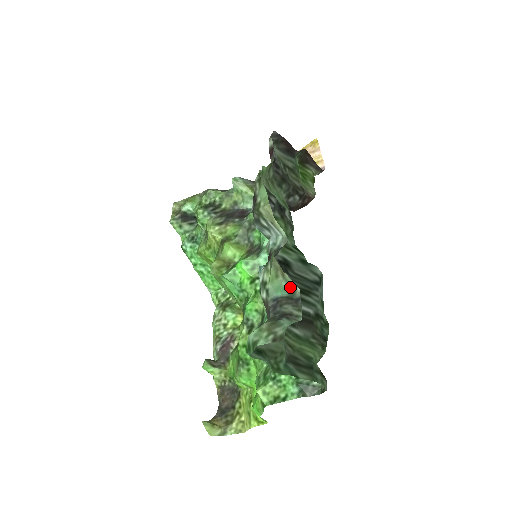
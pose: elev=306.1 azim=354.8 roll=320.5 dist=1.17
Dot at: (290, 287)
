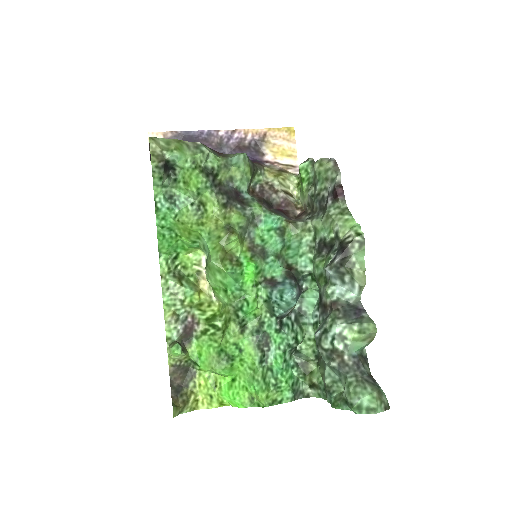
Dot at: (364, 347)
